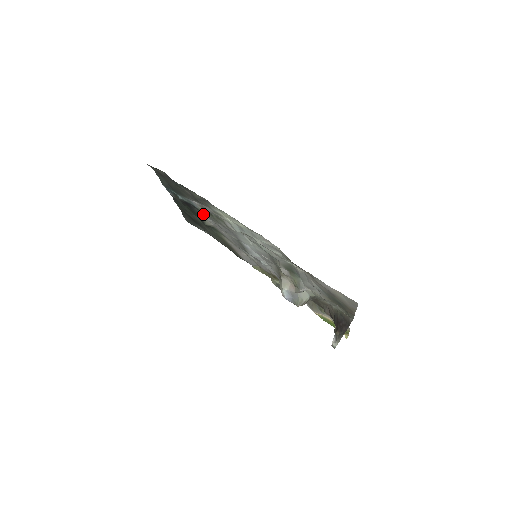
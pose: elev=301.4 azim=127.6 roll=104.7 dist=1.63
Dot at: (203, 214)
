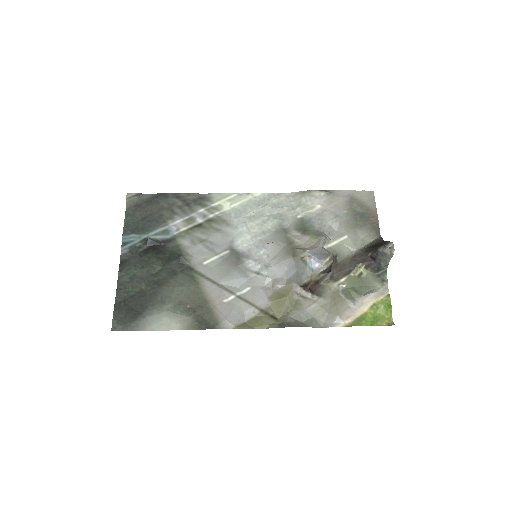
Dot at: (180, 244)
